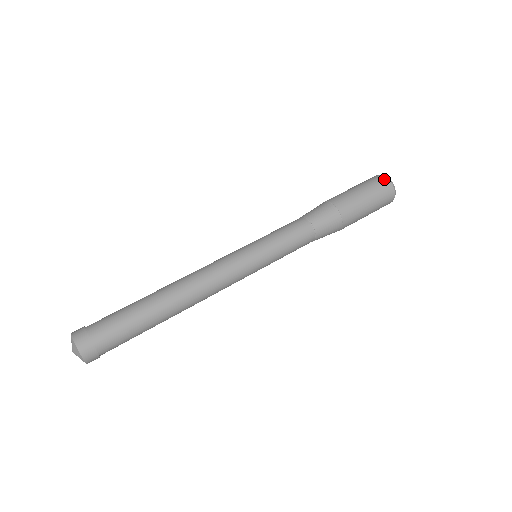
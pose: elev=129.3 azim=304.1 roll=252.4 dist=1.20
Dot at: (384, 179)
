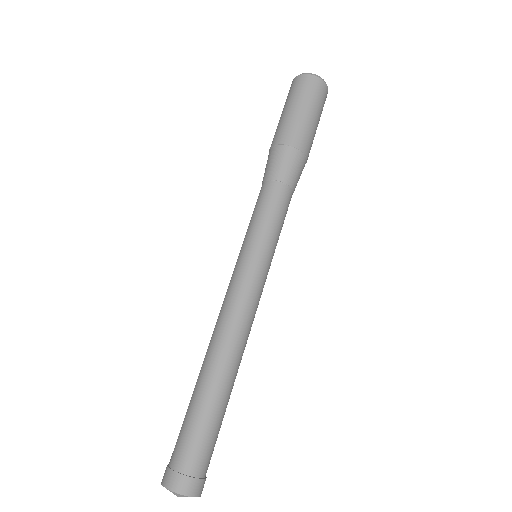
Dot at: (303, 78)
